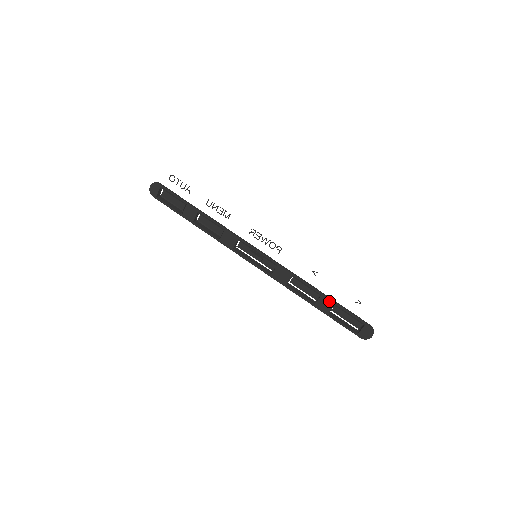
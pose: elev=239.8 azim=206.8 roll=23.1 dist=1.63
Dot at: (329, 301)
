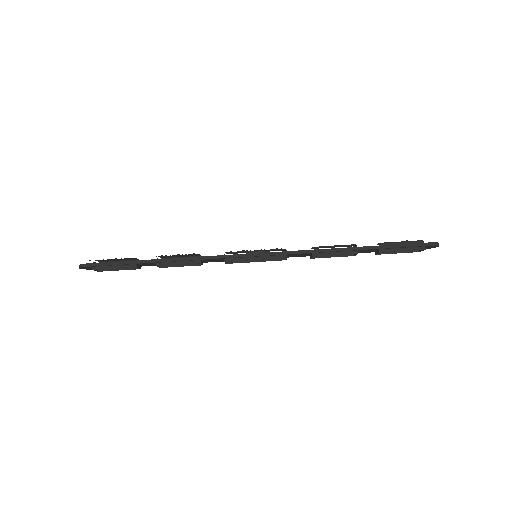
Dot at: (370, 250)
